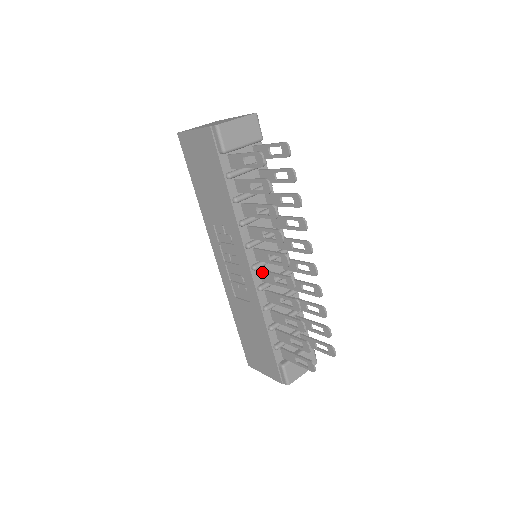
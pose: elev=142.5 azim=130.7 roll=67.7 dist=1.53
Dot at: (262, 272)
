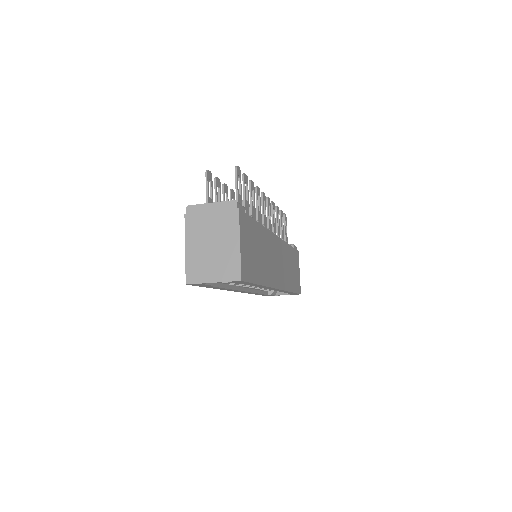
Dot at: occluded
